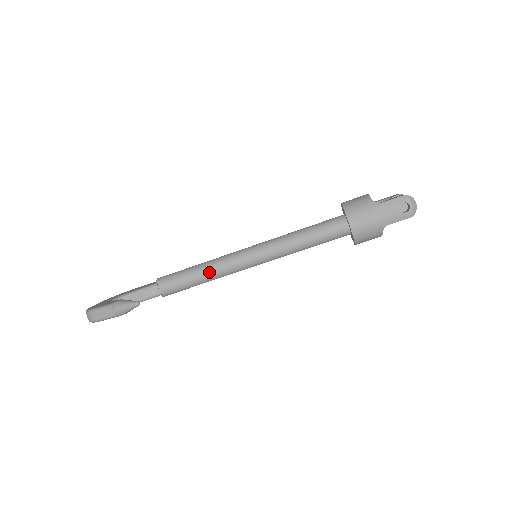
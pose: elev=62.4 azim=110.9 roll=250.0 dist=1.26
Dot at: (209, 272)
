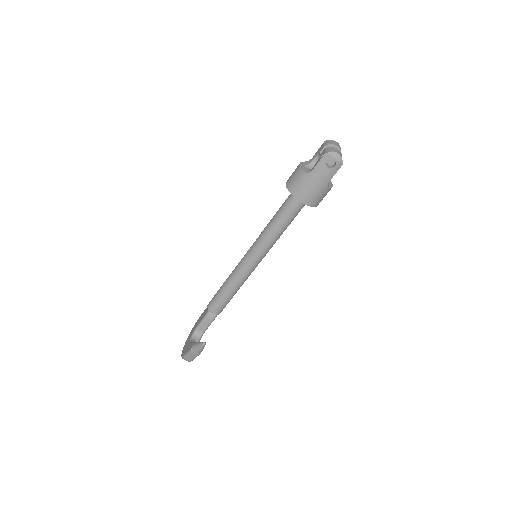
Dot at: (234, 285)
